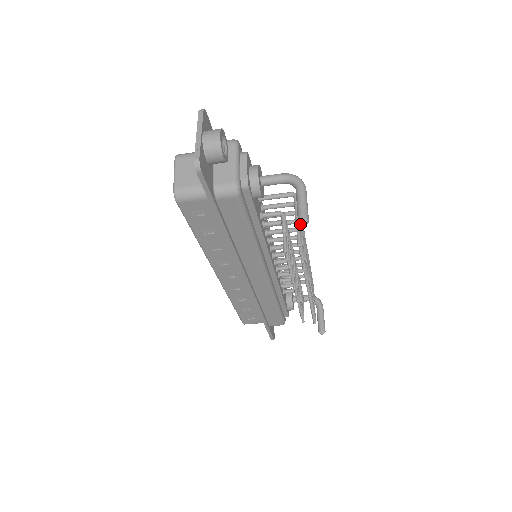
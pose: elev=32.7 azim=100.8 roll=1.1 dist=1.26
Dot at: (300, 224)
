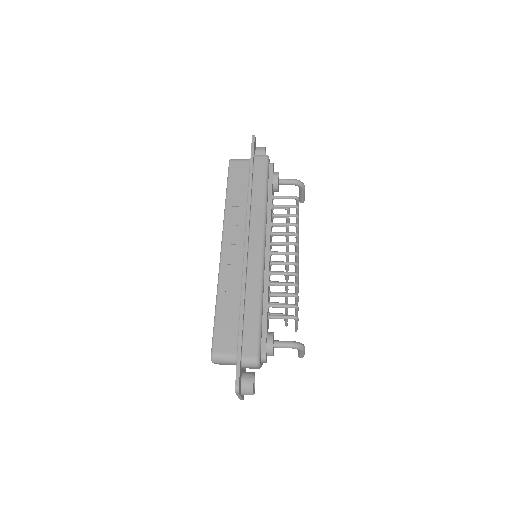
Dot at: occluded
